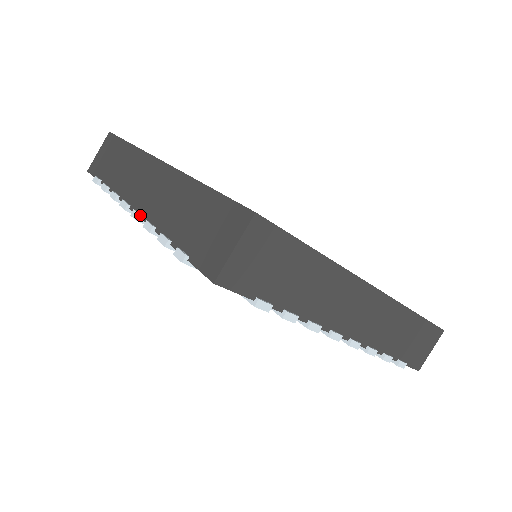
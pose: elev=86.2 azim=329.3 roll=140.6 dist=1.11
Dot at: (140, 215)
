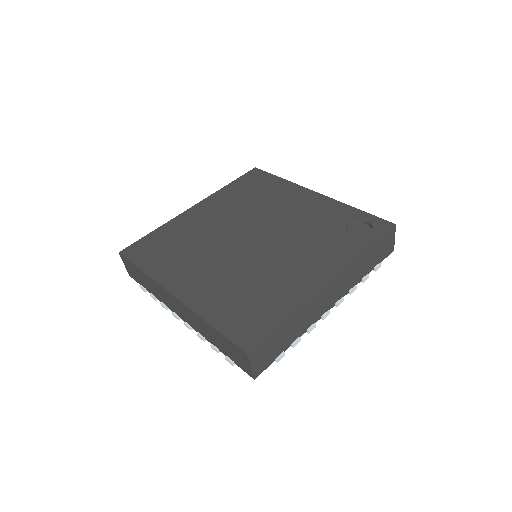
Dot at: (190, 328)
